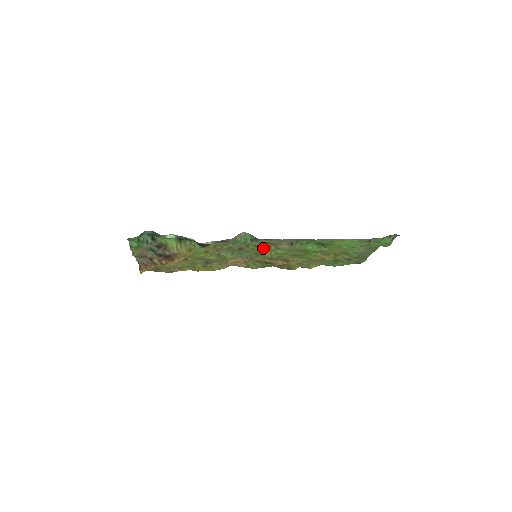
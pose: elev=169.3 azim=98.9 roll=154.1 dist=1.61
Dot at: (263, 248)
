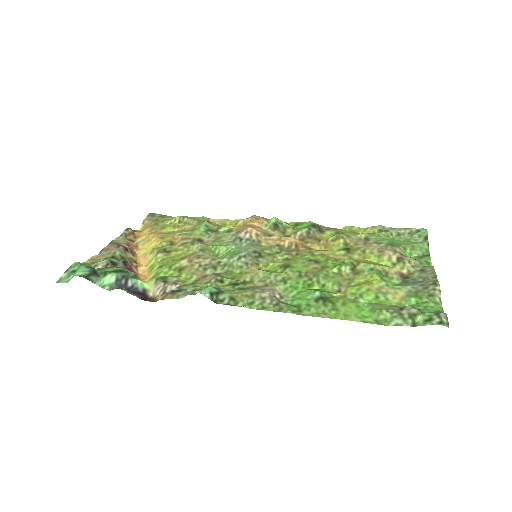
Dot at: (243, 283)
